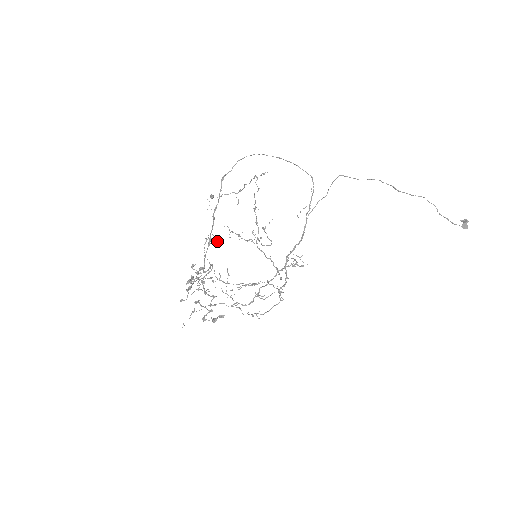
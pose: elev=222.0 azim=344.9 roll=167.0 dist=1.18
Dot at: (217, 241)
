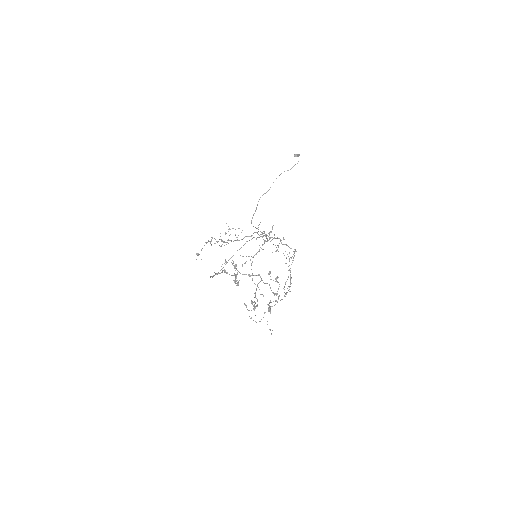
Dot at: occluded
